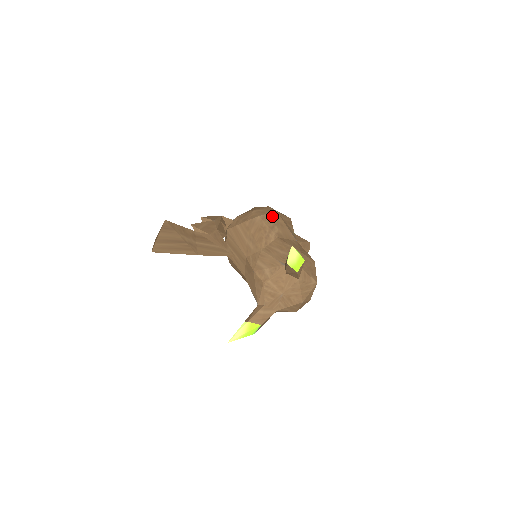
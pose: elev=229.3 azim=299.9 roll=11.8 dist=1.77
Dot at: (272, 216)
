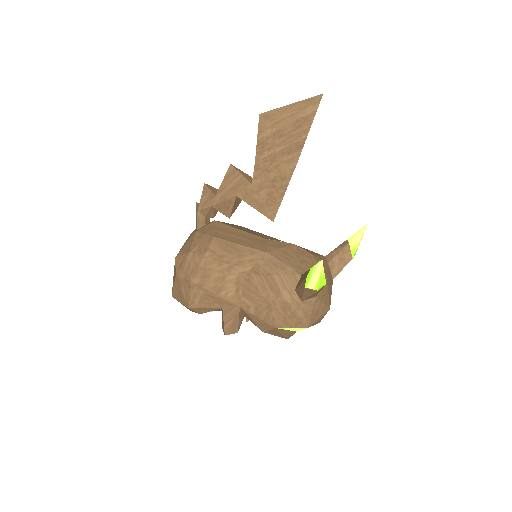
Dot at: occluded
